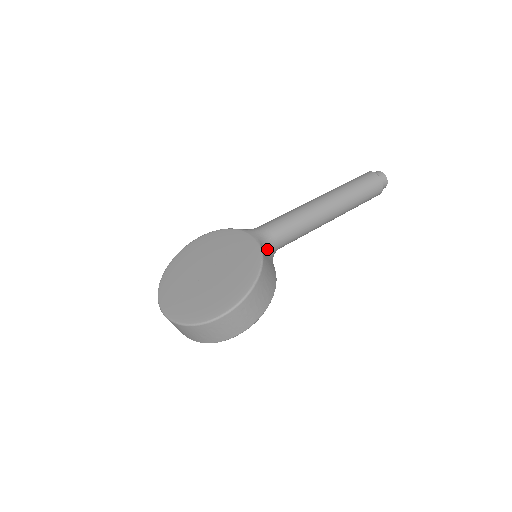
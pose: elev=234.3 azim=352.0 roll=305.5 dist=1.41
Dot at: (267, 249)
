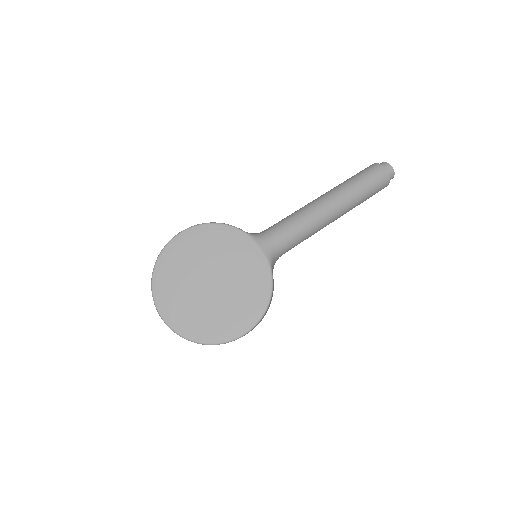
Dot at: occluded
